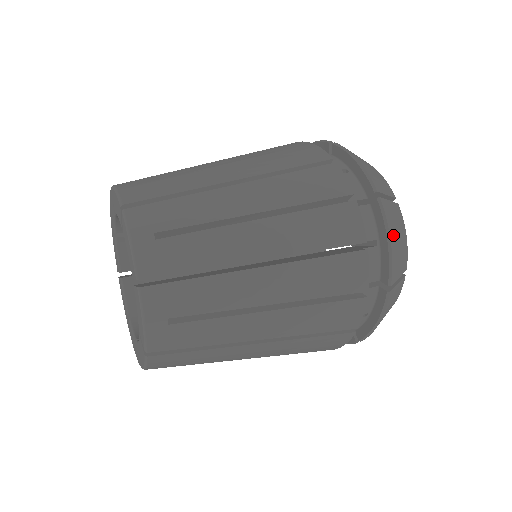
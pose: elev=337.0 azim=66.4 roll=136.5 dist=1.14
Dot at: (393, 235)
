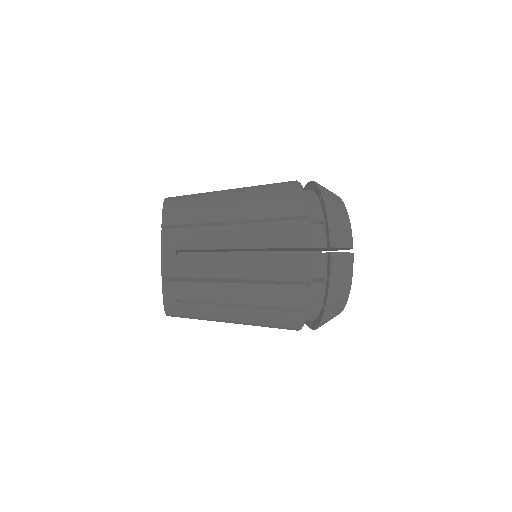
Dot at: (333, 216)
